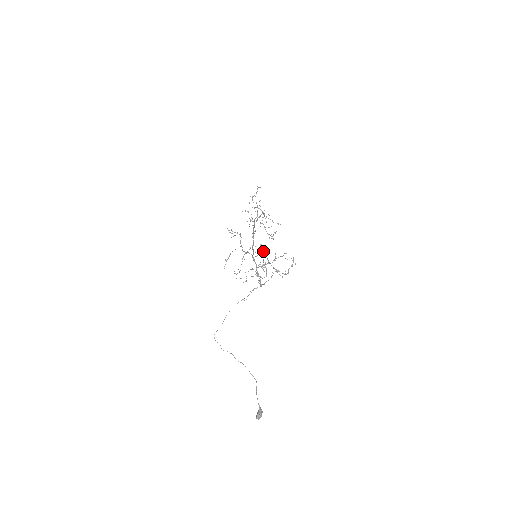
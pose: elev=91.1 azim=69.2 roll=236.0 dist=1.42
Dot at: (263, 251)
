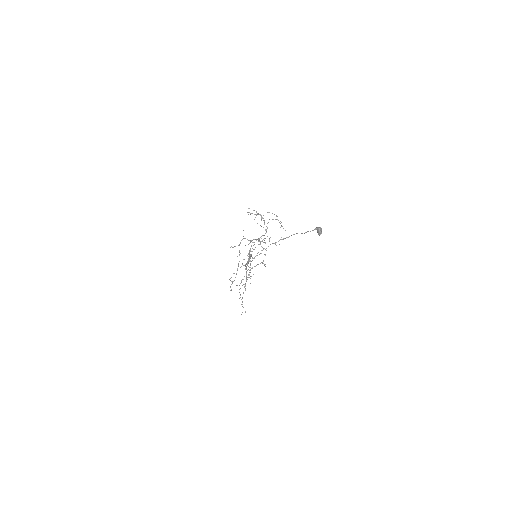
Dot at: (252, 213)
